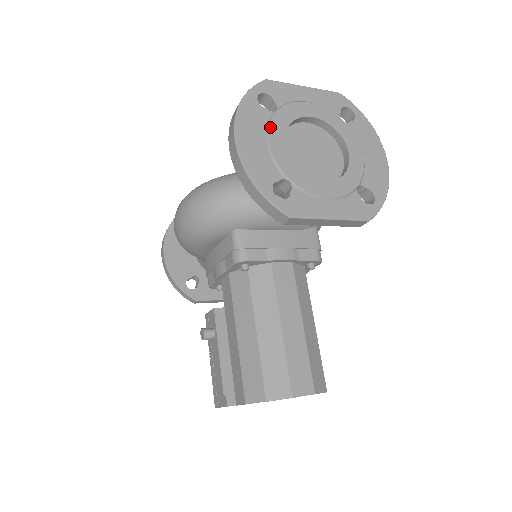
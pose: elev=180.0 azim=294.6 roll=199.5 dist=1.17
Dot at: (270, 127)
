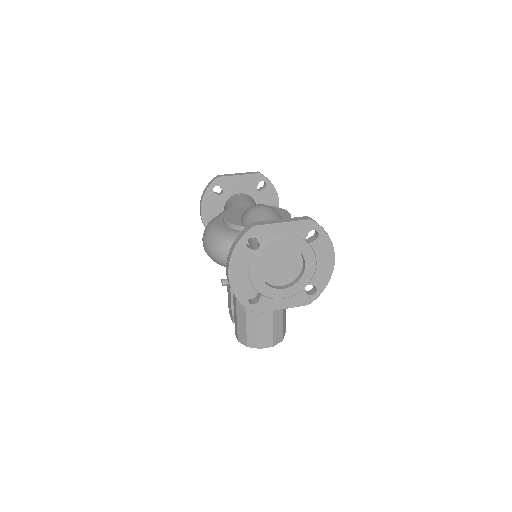
Dot at: (252, 263)
